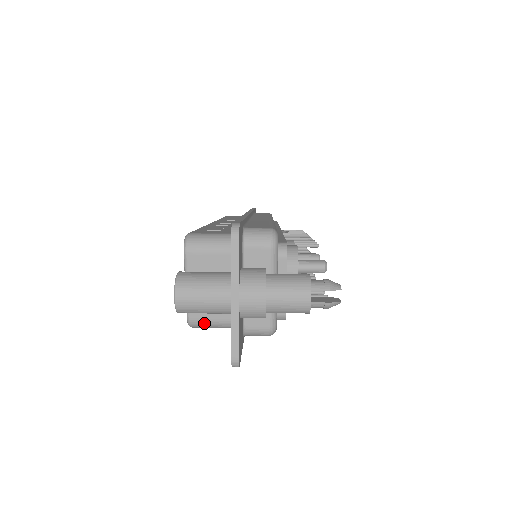
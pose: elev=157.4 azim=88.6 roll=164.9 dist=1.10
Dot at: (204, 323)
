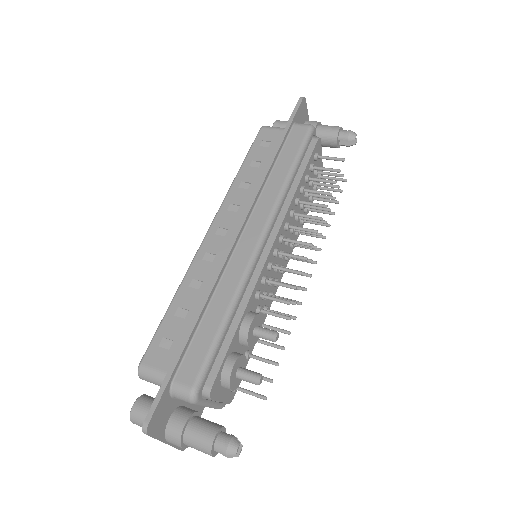
Dot at: occluded
